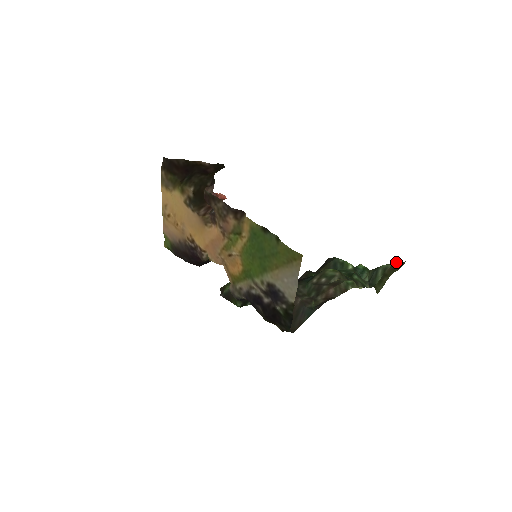
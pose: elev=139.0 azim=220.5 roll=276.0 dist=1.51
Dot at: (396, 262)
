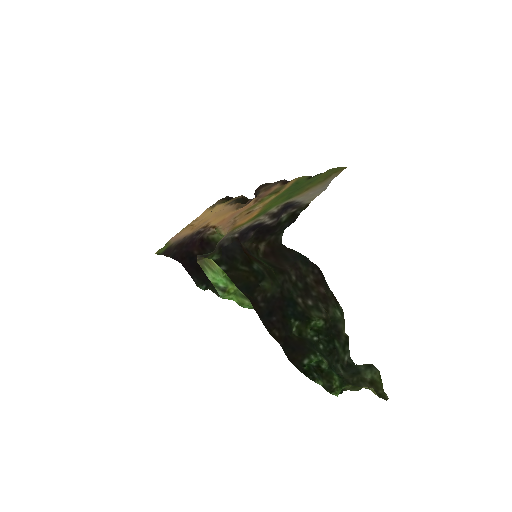
Dot at: (380, 382)
